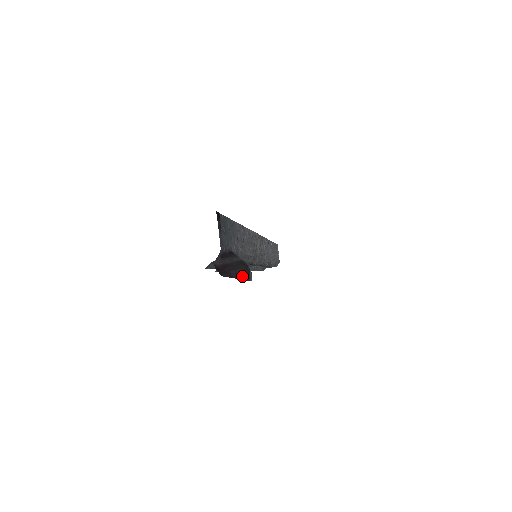
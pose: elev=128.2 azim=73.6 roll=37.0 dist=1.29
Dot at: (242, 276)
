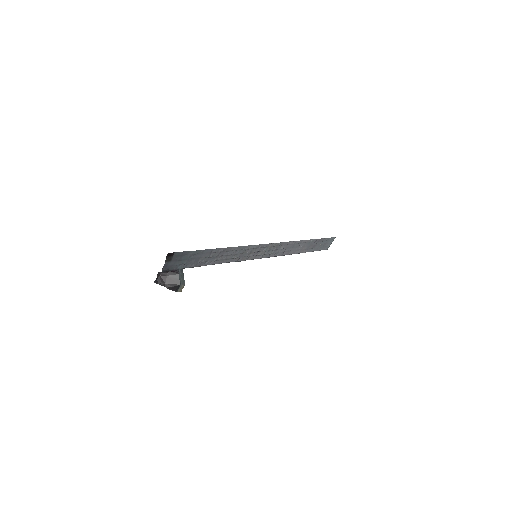
Dot at: (171, 288)
